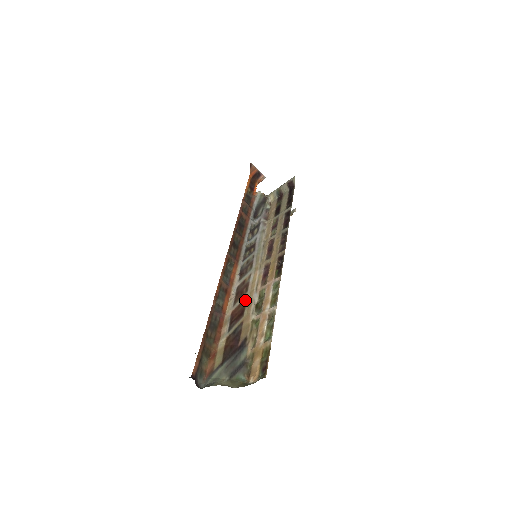
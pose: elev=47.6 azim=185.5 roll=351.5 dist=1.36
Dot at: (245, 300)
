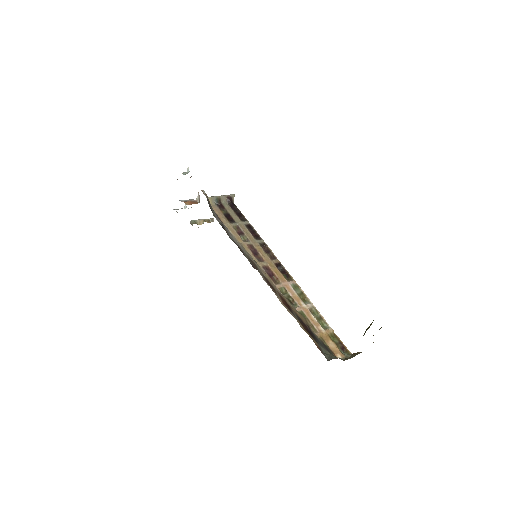
Dot at: occluded
